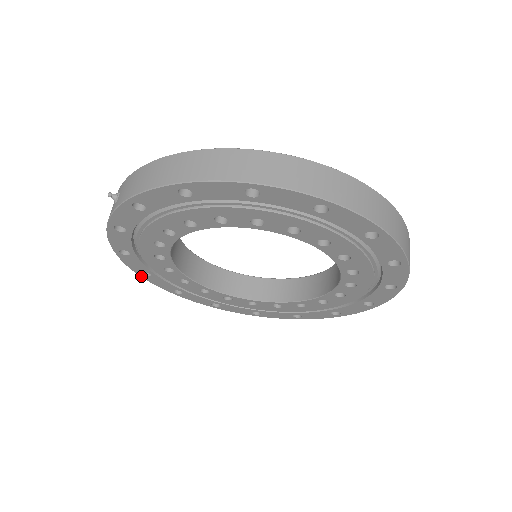
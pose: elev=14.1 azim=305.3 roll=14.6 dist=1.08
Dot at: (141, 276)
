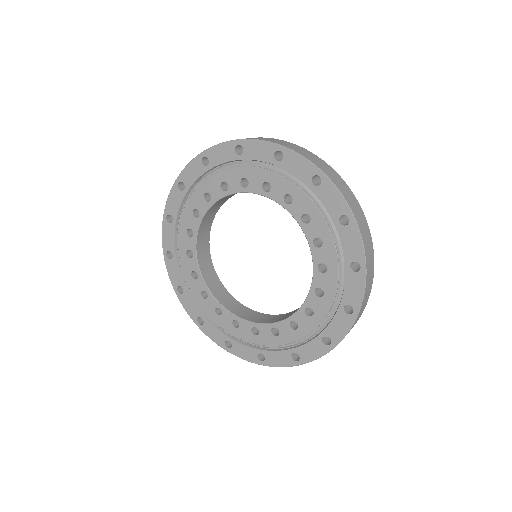
Dot at: (177, 295)
